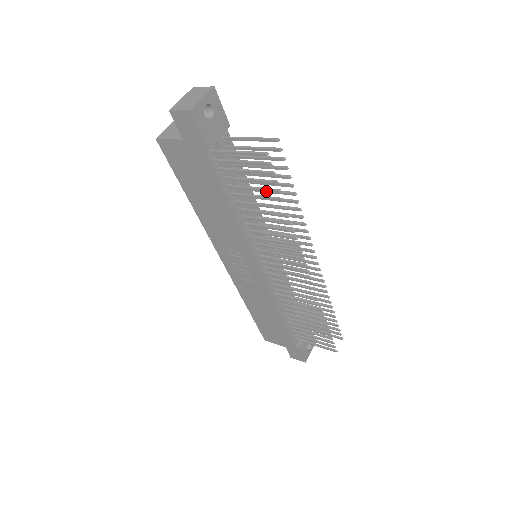
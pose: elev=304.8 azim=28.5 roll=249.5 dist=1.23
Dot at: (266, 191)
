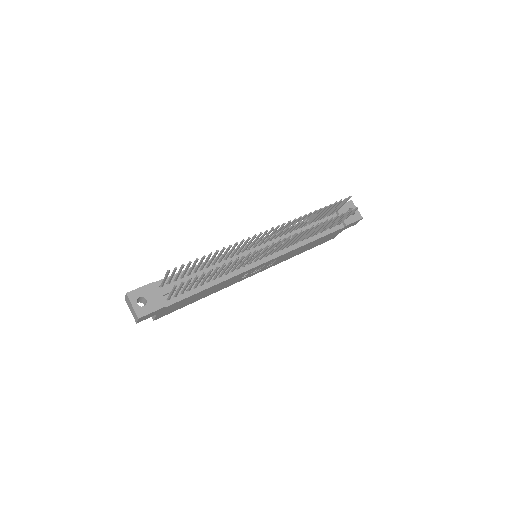
Dot at: occluded
